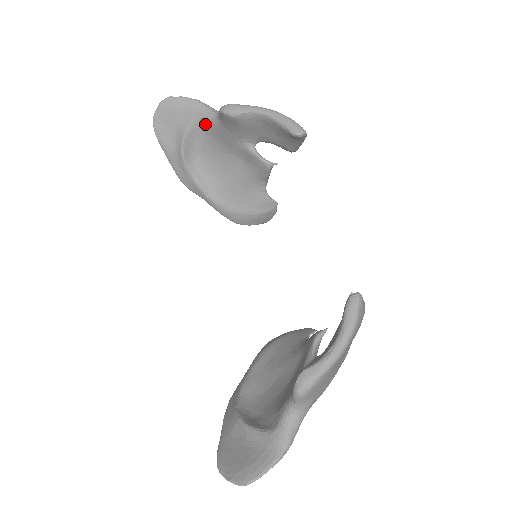
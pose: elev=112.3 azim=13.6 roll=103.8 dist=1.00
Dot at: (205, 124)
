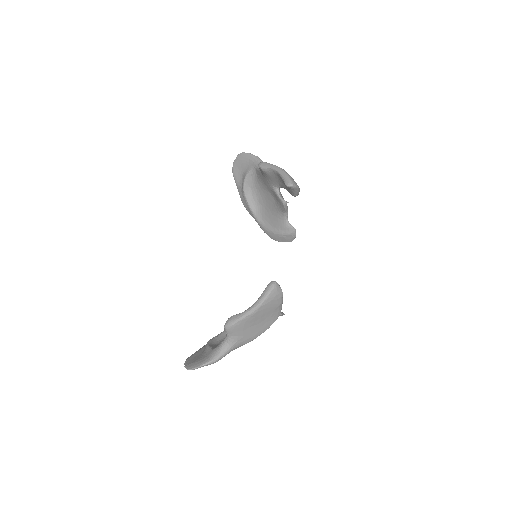
Dot at: (257, 171)
